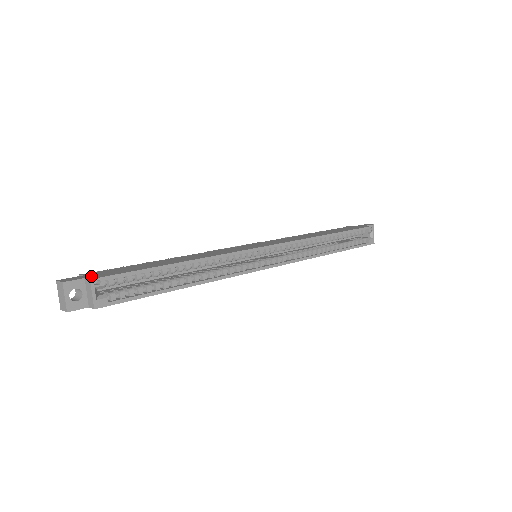
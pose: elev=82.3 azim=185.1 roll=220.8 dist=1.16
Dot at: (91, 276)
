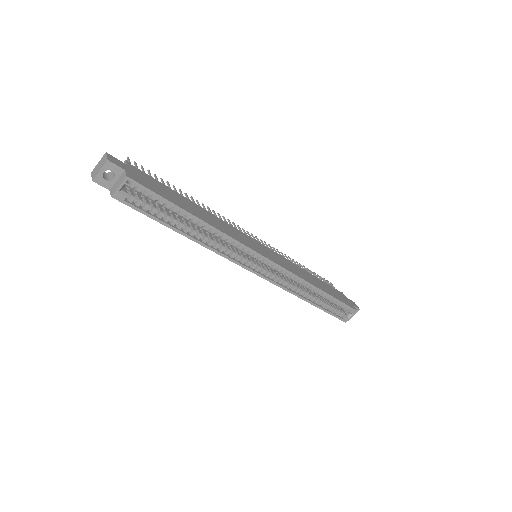
Dot at: (131, 172)
